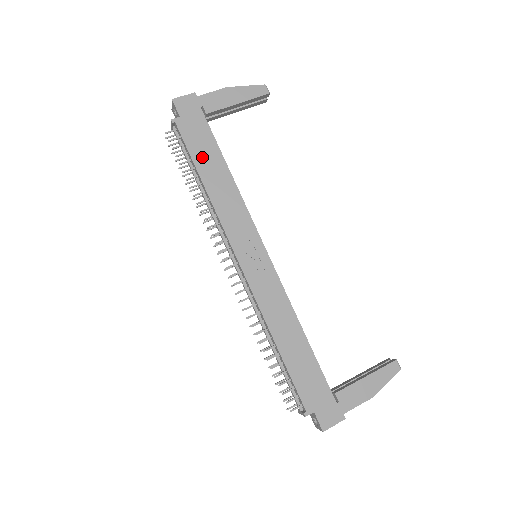
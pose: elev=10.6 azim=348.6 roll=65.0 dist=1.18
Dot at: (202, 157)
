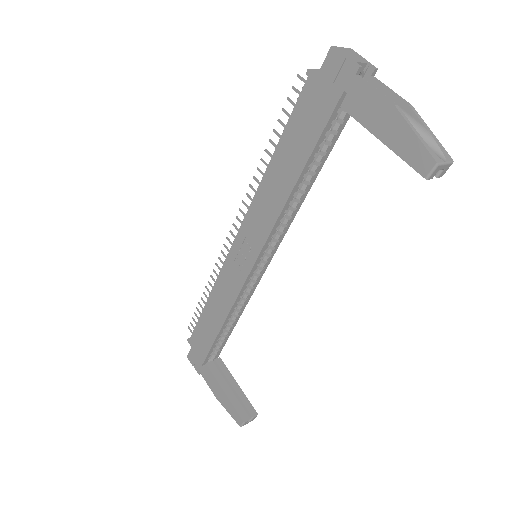
Dot at: (291, 141)
